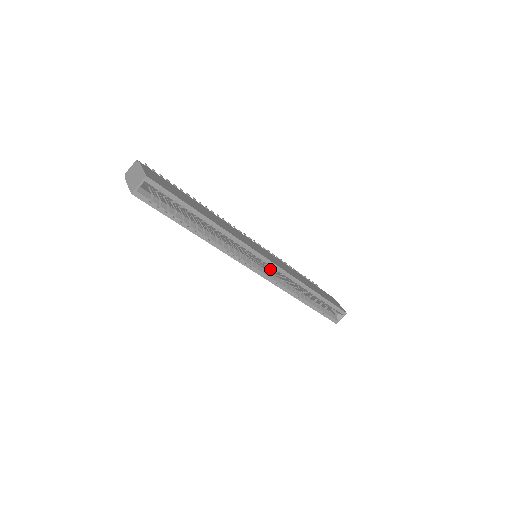
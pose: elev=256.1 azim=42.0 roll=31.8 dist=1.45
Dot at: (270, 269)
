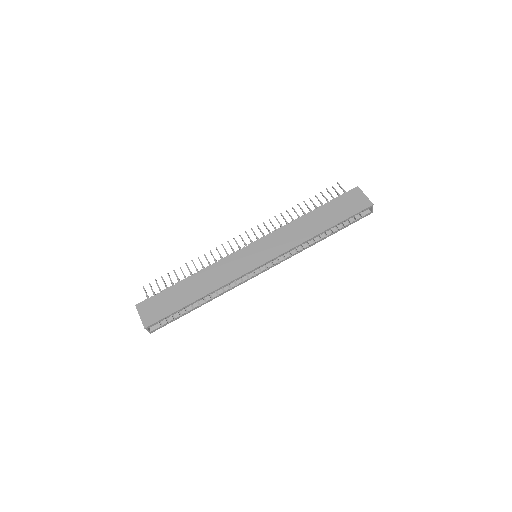
Dot at: occluded
